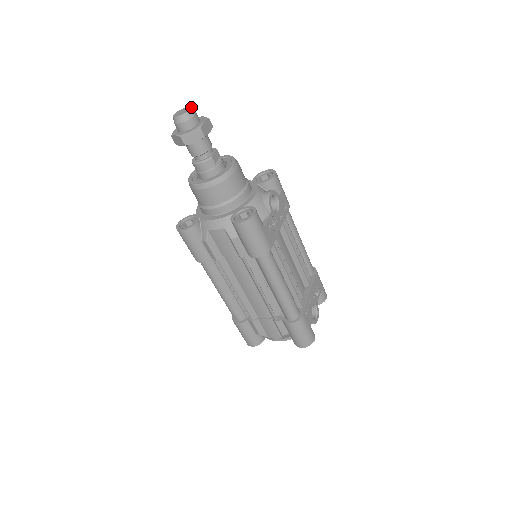
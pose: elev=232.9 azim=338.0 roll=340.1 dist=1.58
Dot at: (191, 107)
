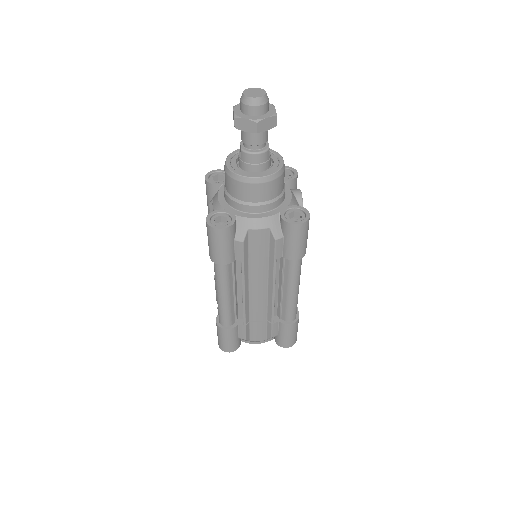
Dot at: (263, 89)
